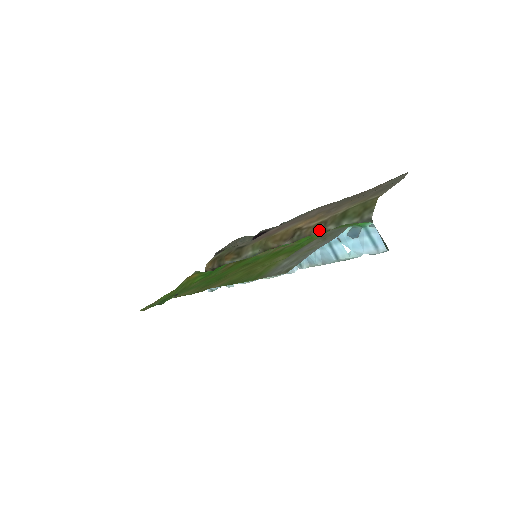
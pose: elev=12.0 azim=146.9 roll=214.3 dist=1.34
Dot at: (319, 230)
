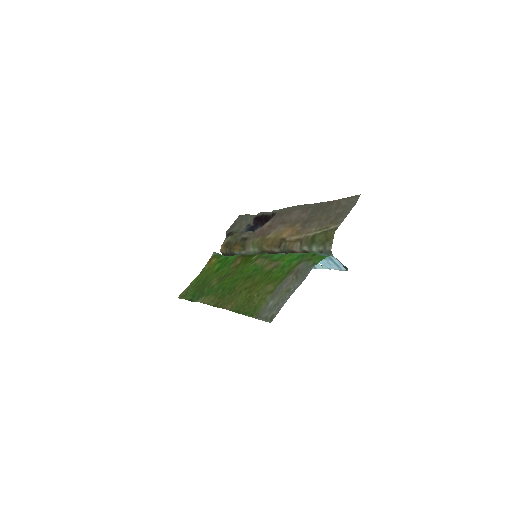
Dot at: (297, 248)
